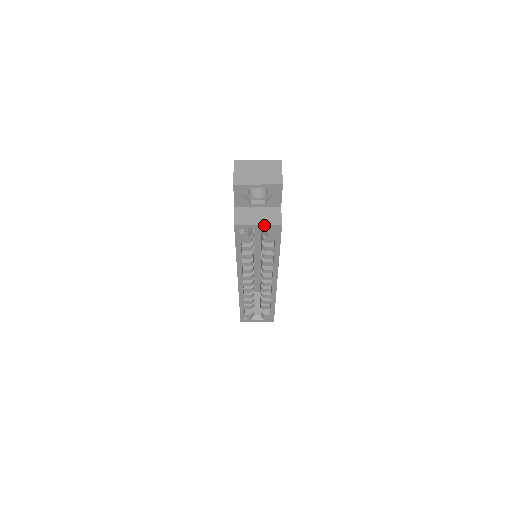
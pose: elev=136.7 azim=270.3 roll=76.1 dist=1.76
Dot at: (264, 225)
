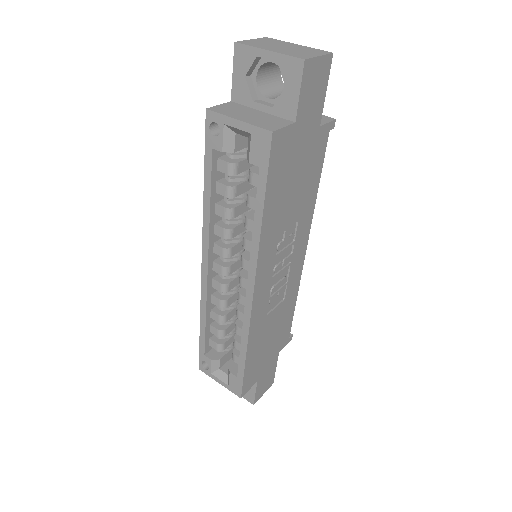
Dot at: (247, 123)
